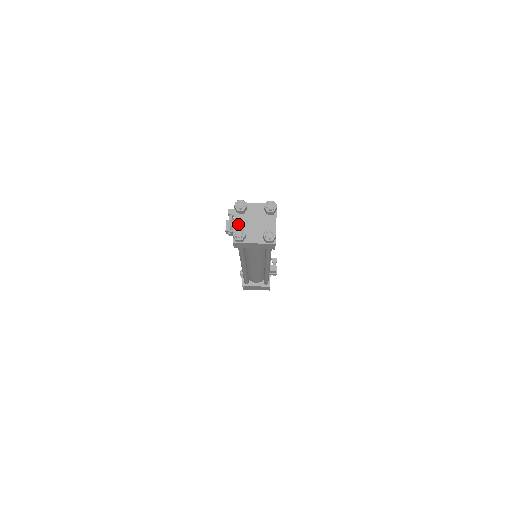
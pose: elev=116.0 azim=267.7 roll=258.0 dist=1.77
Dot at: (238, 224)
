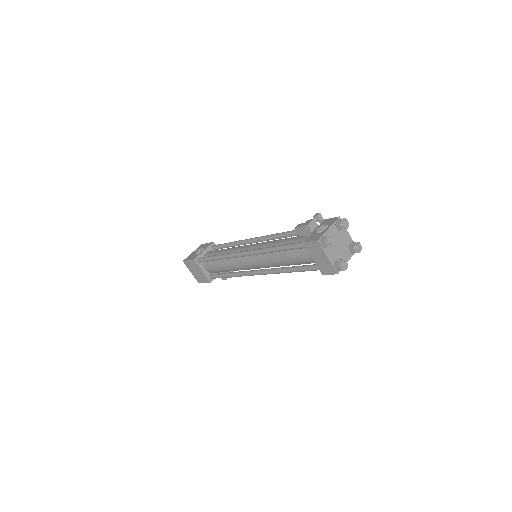
Dot at: (330, 233)
